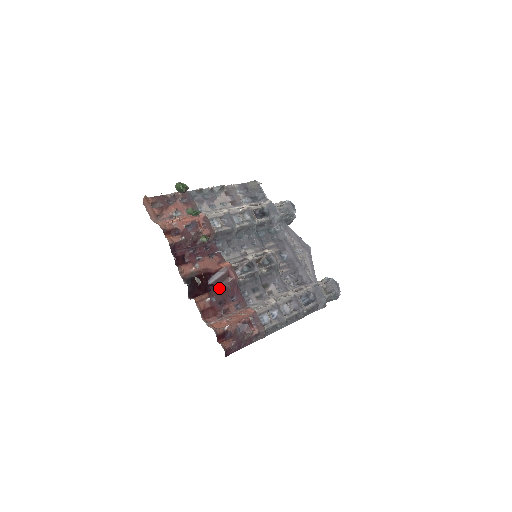
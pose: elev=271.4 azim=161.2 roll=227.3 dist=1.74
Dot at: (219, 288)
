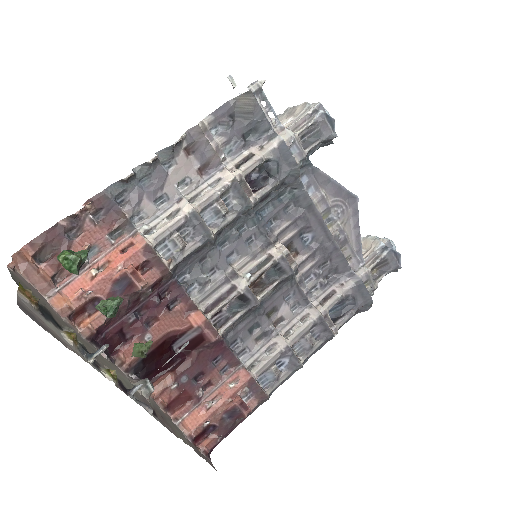
Dot at: (191, 356)
